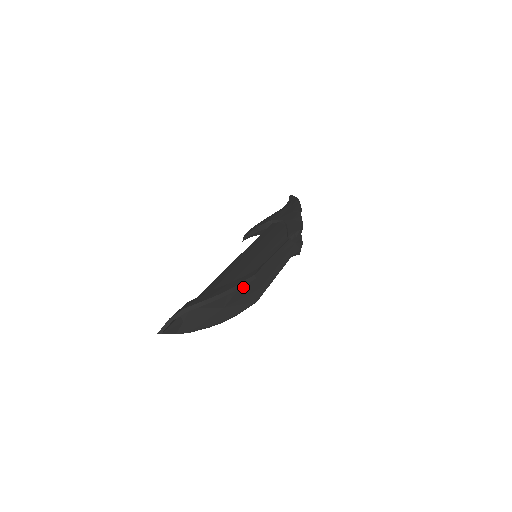
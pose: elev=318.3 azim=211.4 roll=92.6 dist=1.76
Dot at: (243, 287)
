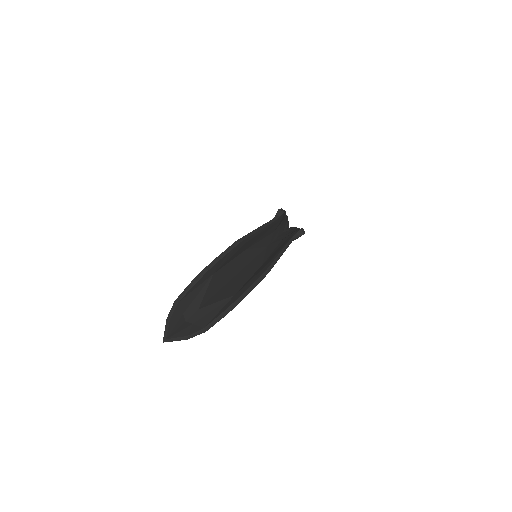
Dot at: (252, 276)
